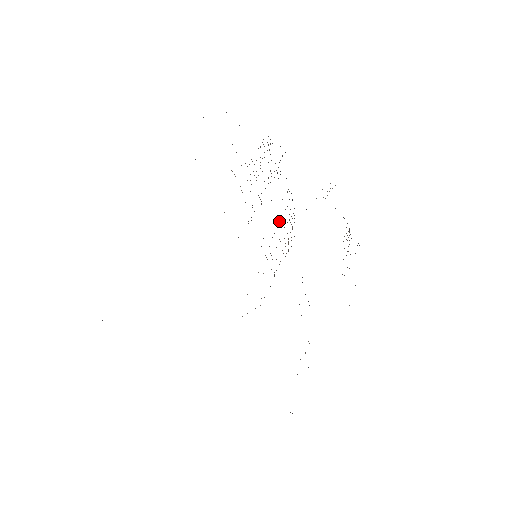
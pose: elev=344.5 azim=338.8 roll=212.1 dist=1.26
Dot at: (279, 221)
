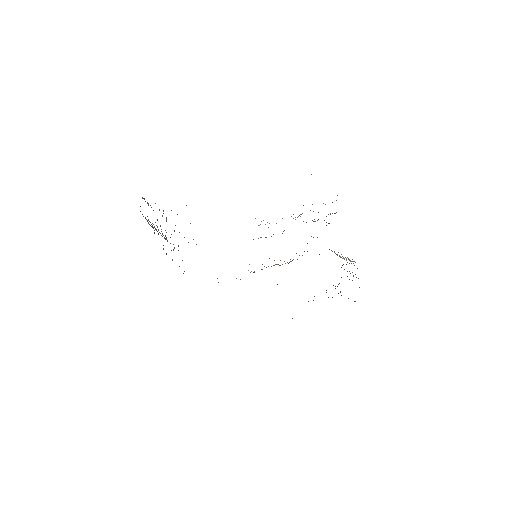
Dot at: occluded
